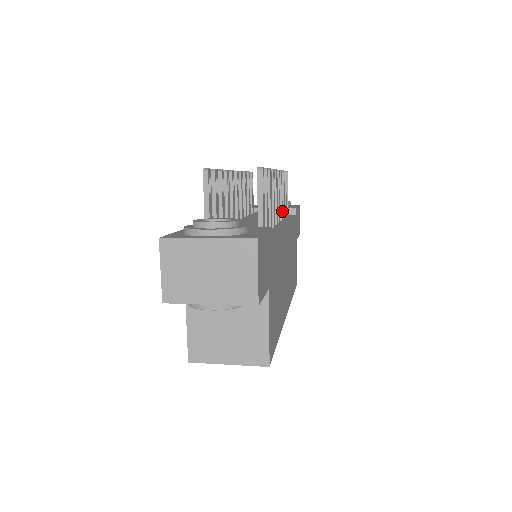
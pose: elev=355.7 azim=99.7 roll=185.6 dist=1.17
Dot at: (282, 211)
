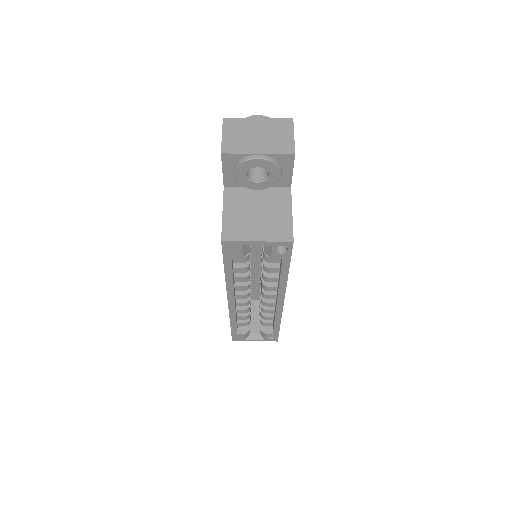
Dot at: occluded
